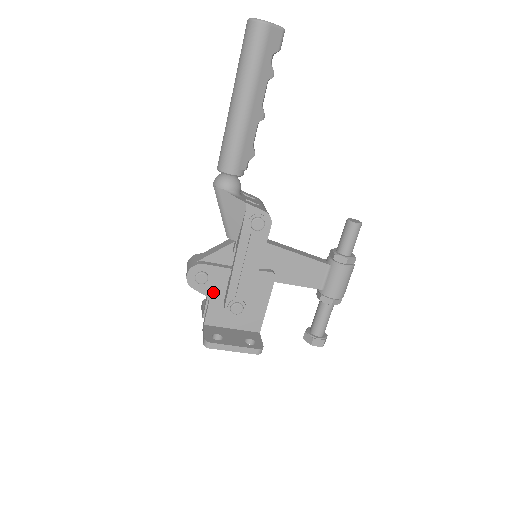
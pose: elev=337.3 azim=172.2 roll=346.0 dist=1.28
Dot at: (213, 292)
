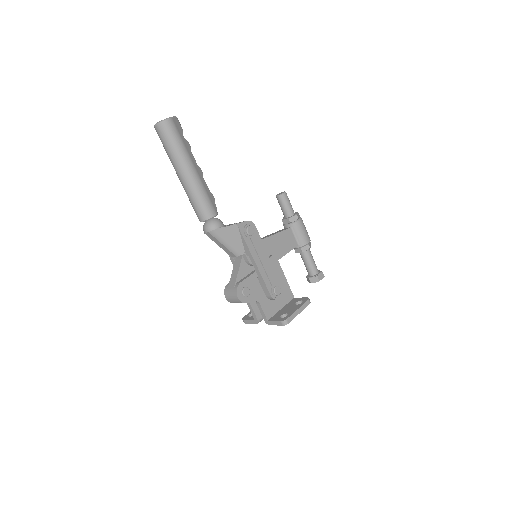
Dot at: (257, 295)
